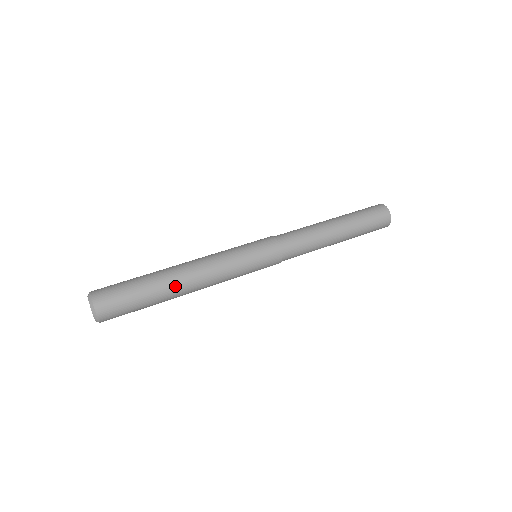
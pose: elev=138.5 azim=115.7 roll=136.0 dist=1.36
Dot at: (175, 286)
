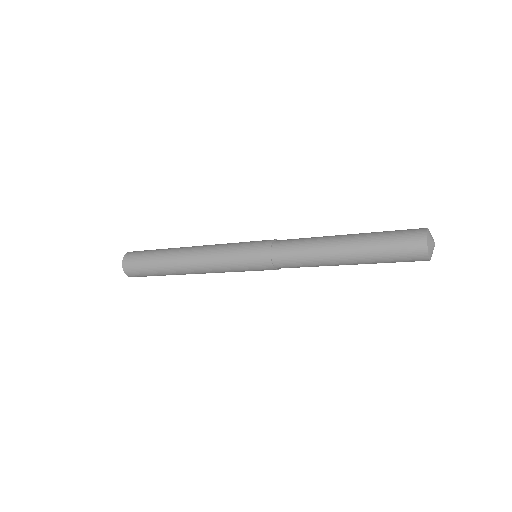
Dot at: (174, 262)
